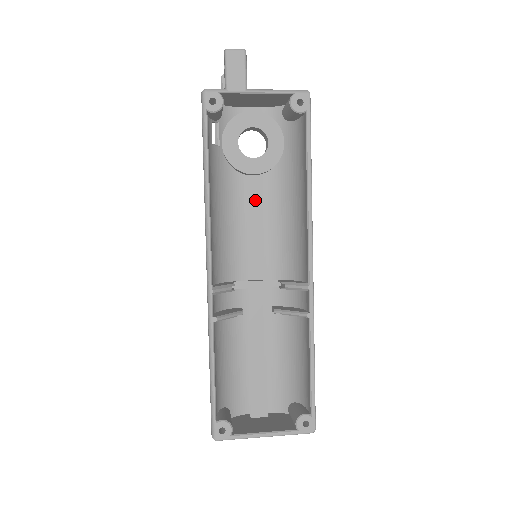
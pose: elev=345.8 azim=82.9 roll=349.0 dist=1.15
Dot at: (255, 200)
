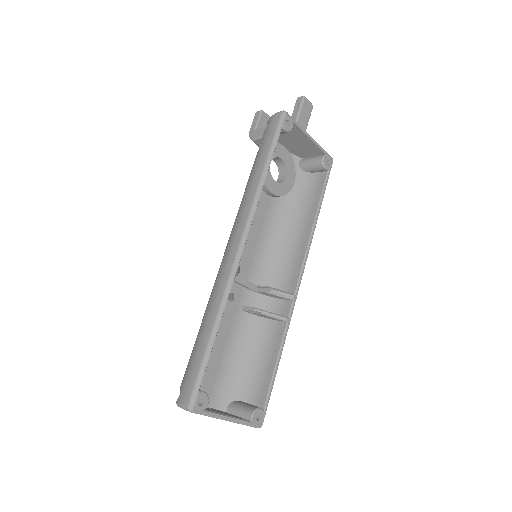
Dot at: (261, 213)
